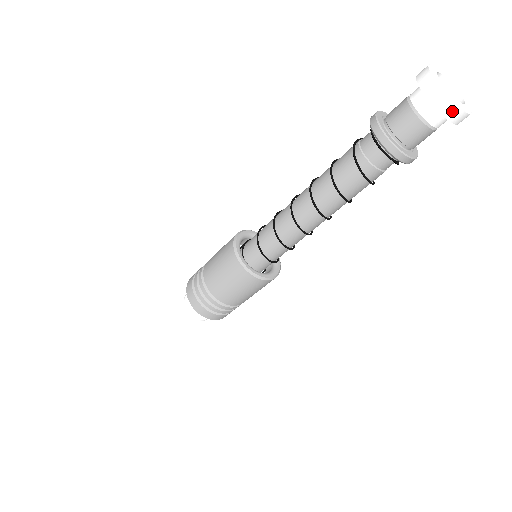
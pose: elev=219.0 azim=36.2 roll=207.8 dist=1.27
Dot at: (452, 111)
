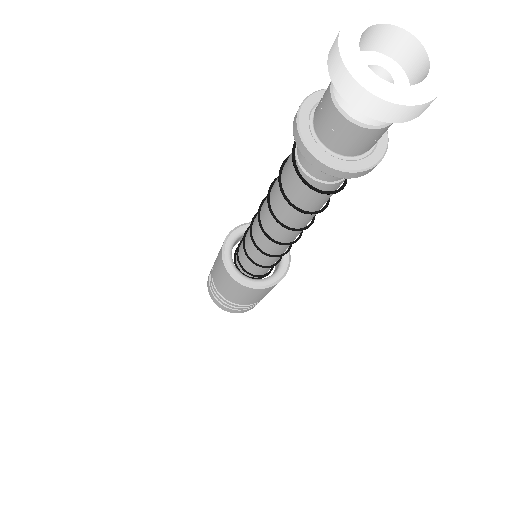
Dot at: occluded
